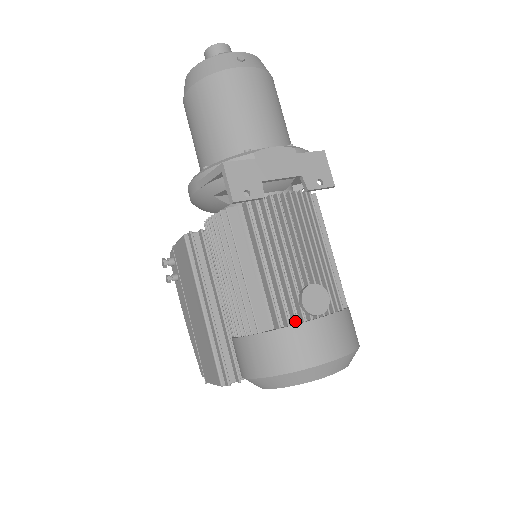
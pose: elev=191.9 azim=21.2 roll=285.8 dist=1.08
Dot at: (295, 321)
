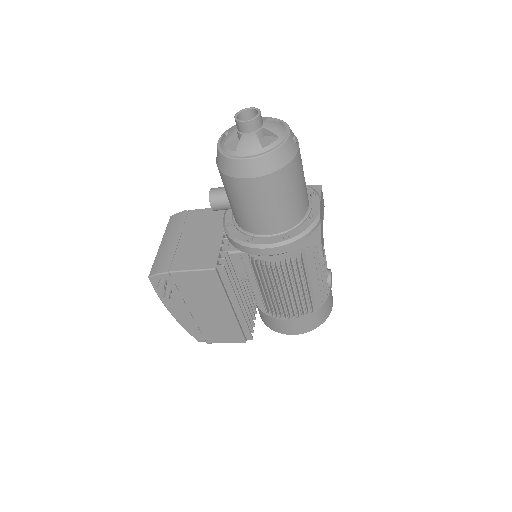
Dot at: (327, 296)
